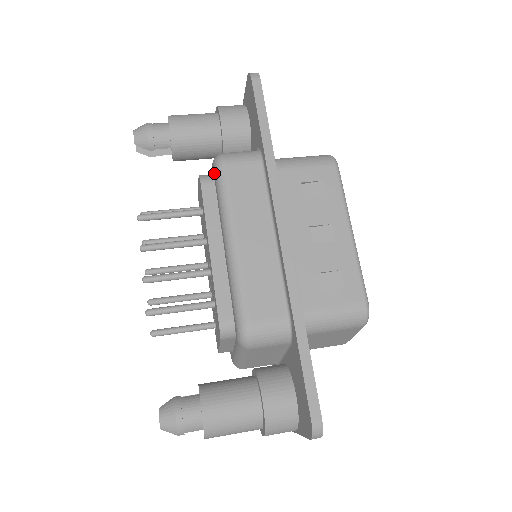
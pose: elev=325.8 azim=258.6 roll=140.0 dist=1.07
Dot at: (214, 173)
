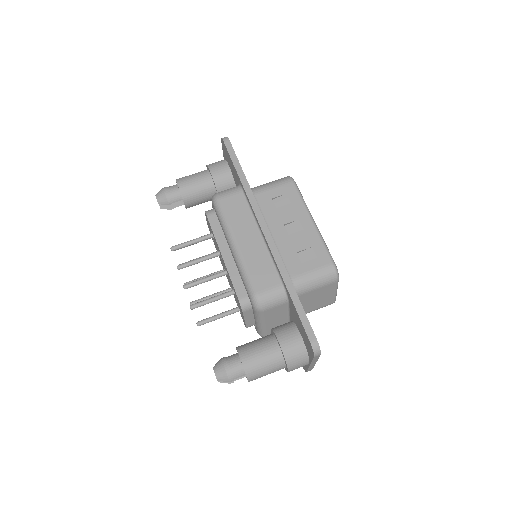
Dot at: (214, 207)
